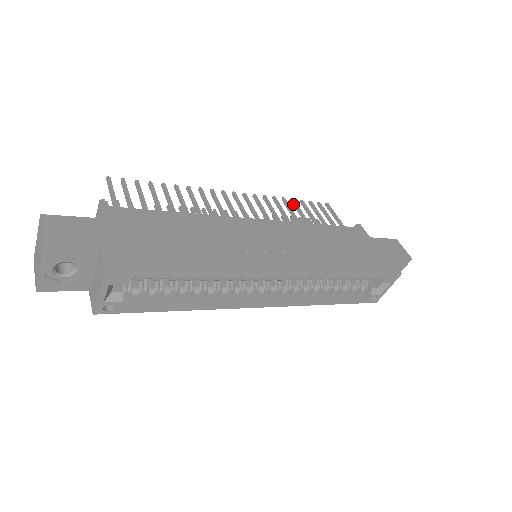
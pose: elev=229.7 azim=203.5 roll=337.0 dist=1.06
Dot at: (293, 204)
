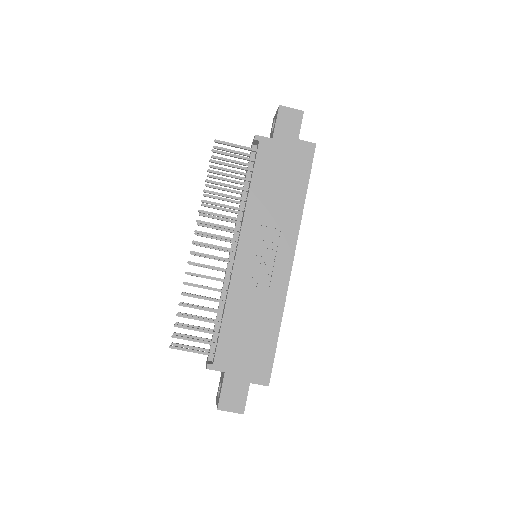
Dot at: occluded
